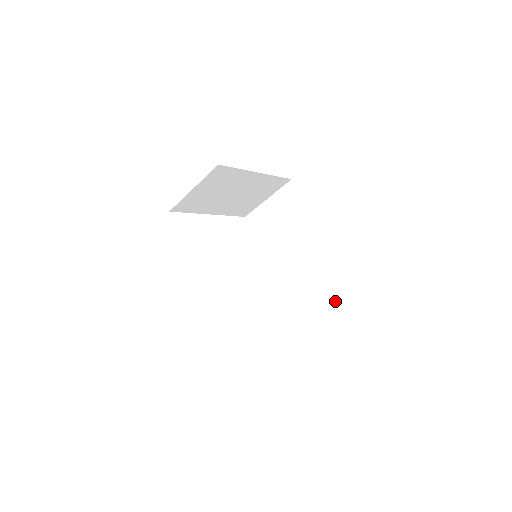
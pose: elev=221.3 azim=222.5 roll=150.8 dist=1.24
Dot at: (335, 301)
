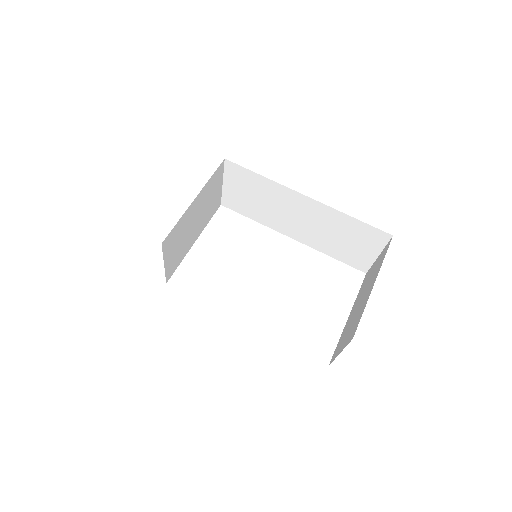
Dot at: (347, 228)
